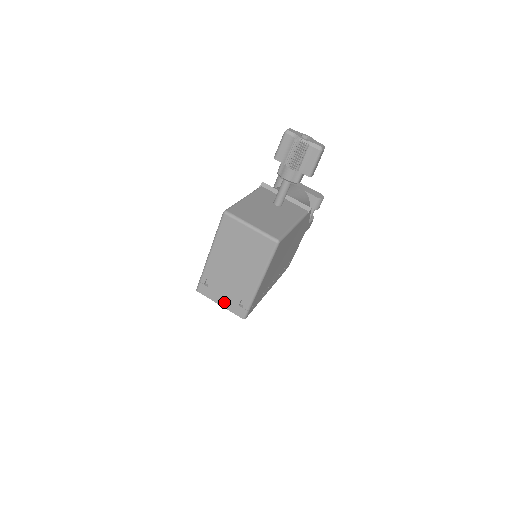
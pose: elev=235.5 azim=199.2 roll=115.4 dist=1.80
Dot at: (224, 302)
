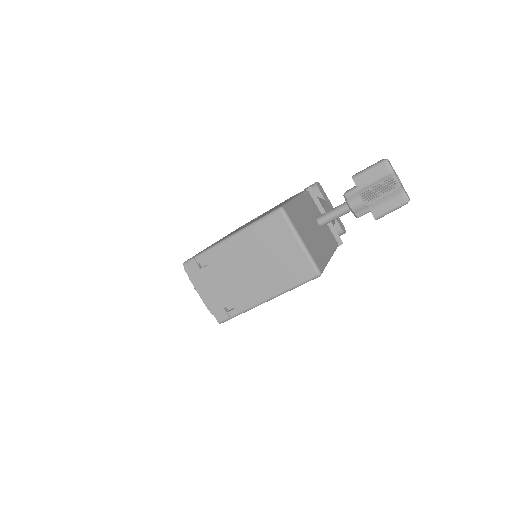
Dot at: (209, 295)
